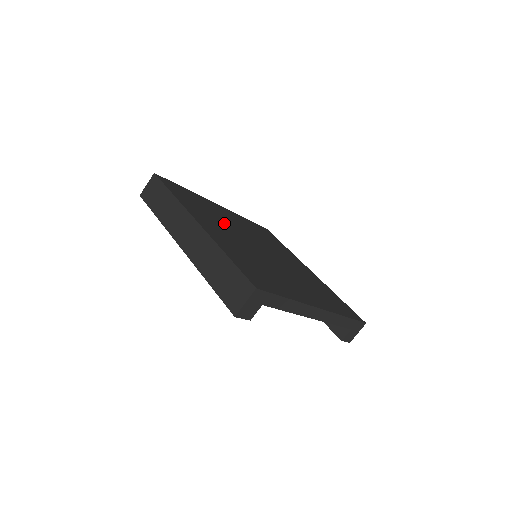
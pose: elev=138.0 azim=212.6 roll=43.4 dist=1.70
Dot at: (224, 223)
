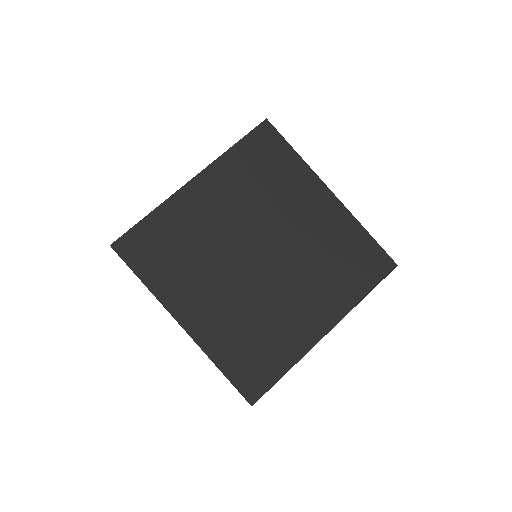
Dot at: (206, 256)
